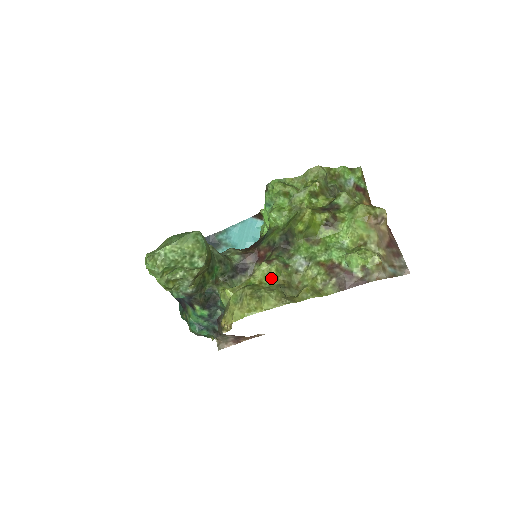
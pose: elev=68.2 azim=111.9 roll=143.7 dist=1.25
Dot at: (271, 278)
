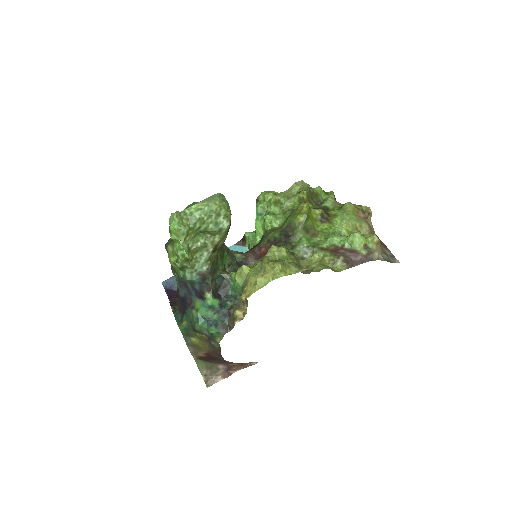
Dot at: occluded
